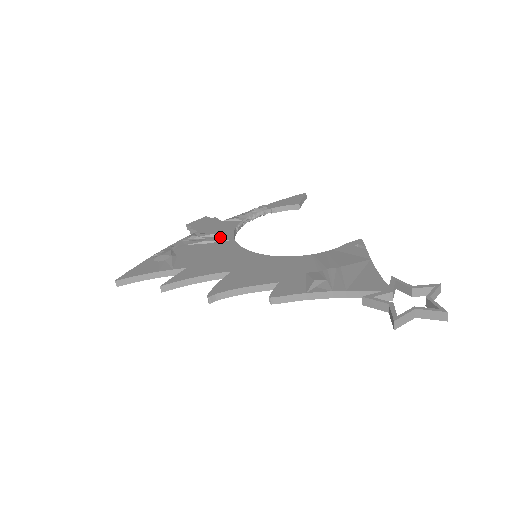
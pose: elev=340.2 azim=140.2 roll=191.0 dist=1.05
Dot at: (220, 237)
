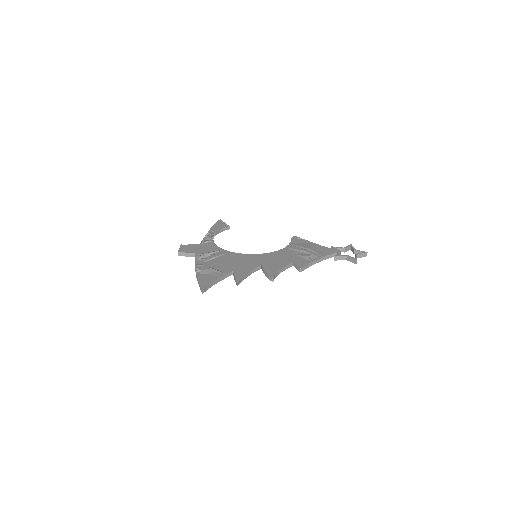
Dot at: (219, 252)
